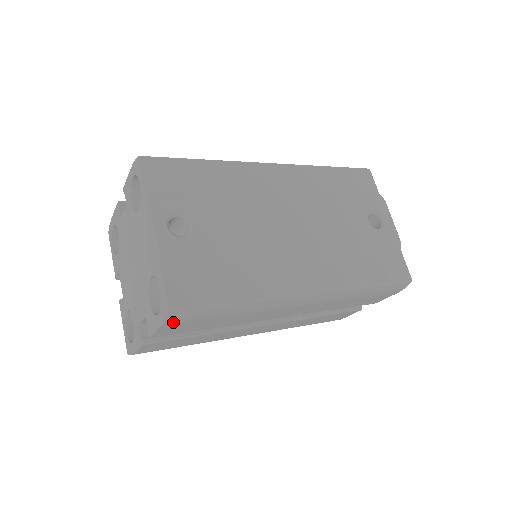
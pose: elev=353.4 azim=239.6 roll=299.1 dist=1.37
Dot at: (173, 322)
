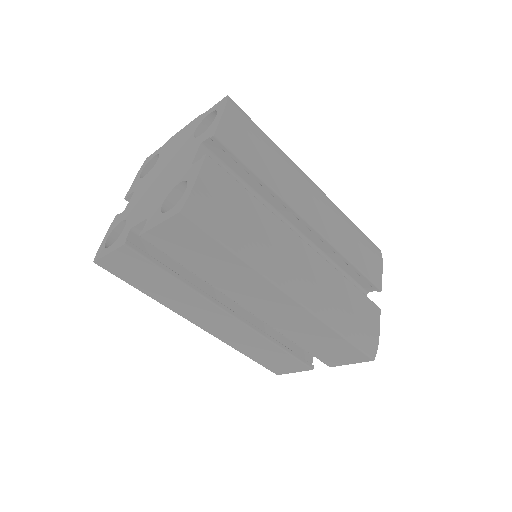
Dot at: (232, 111)
